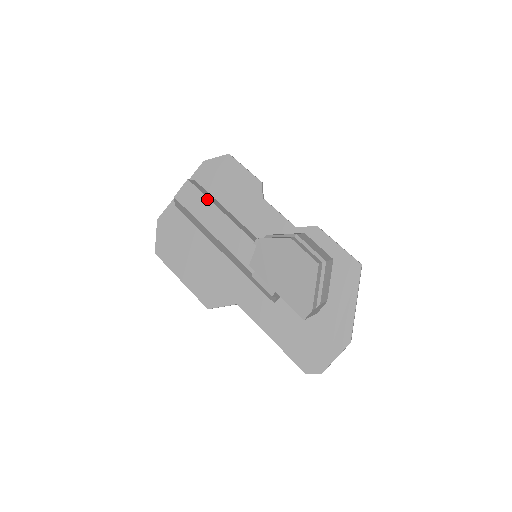
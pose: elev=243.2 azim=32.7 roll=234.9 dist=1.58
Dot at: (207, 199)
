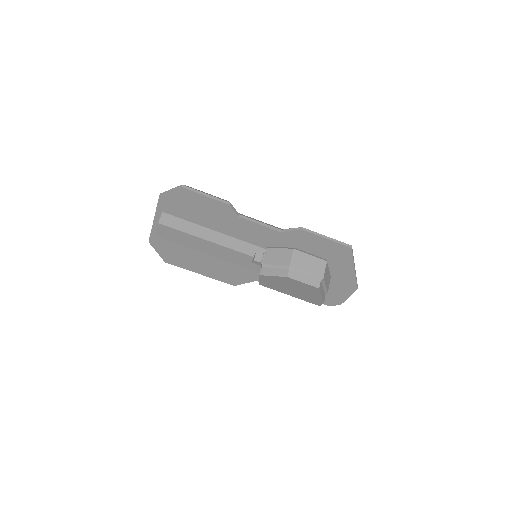
Dot at: (188, 235)
